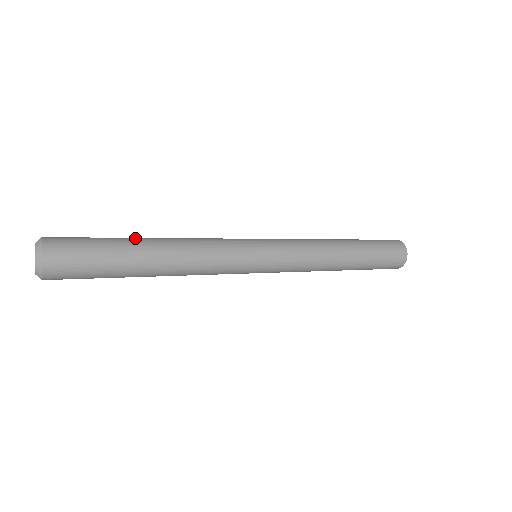
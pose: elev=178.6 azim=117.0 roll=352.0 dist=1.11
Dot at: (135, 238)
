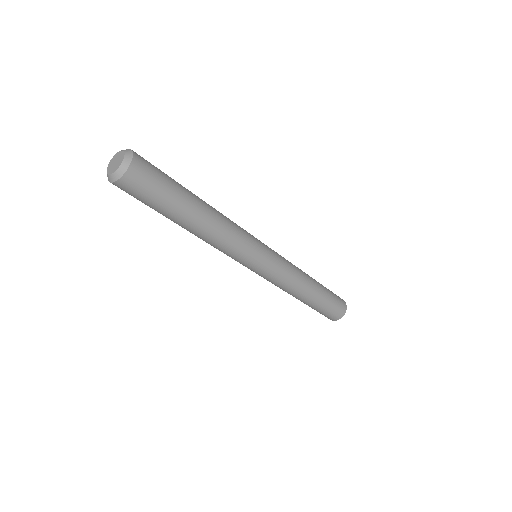
Dot at: occluded
